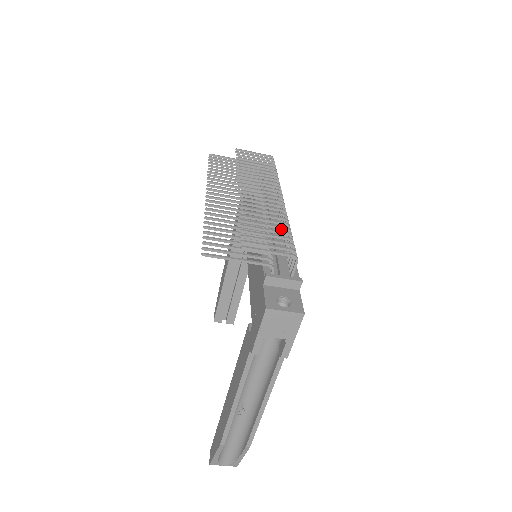
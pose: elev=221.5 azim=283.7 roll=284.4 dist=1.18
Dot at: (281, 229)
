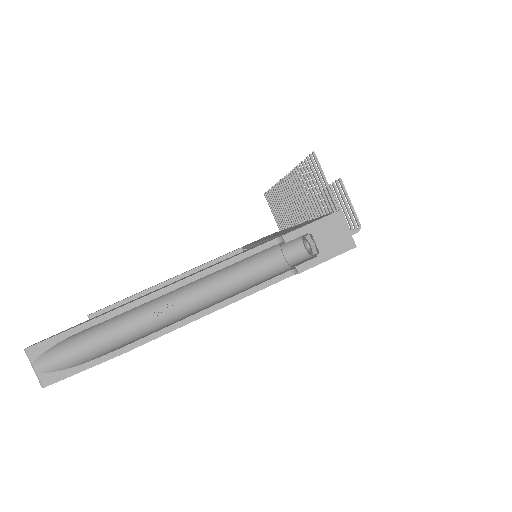
Dot at: occluded
